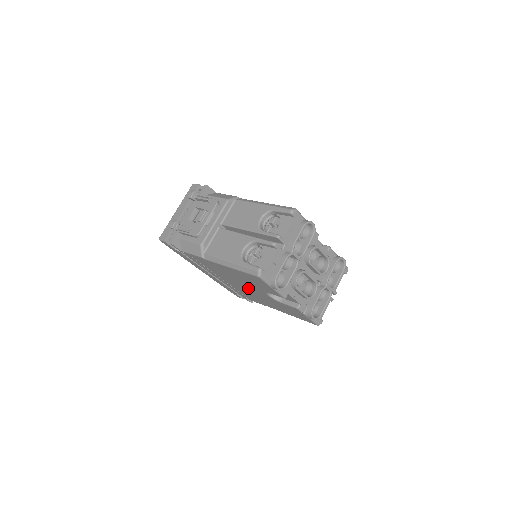
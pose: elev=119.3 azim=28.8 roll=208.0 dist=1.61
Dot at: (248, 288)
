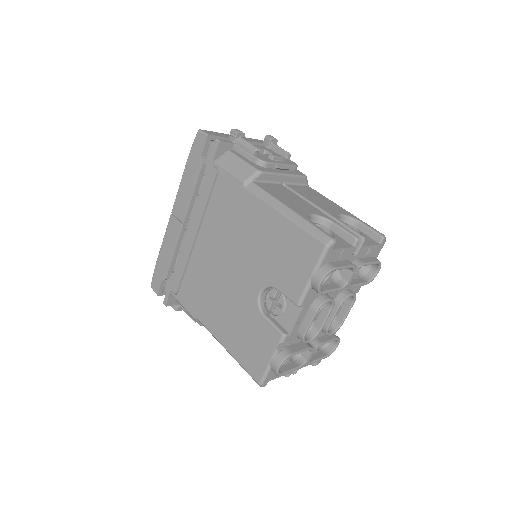
Dot at: (233, 269)
